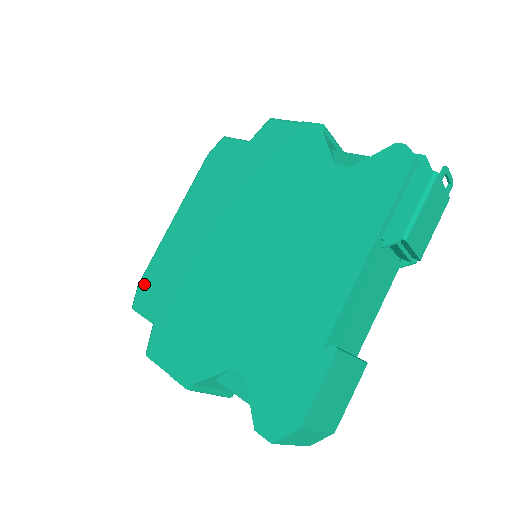
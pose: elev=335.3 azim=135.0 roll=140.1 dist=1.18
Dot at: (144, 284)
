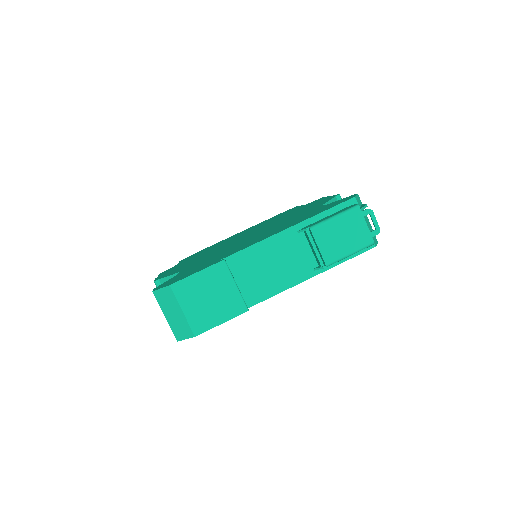
Dot at: (195, 253)
